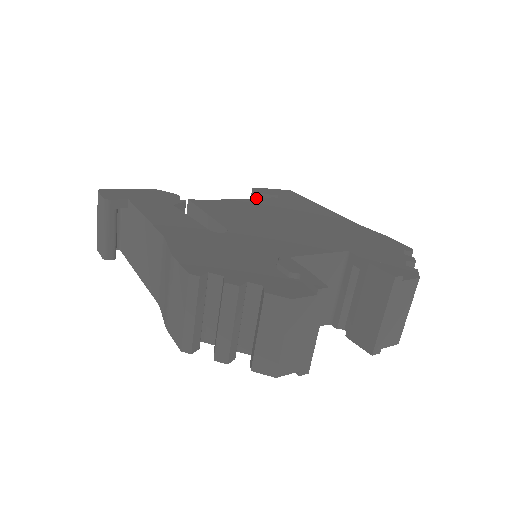
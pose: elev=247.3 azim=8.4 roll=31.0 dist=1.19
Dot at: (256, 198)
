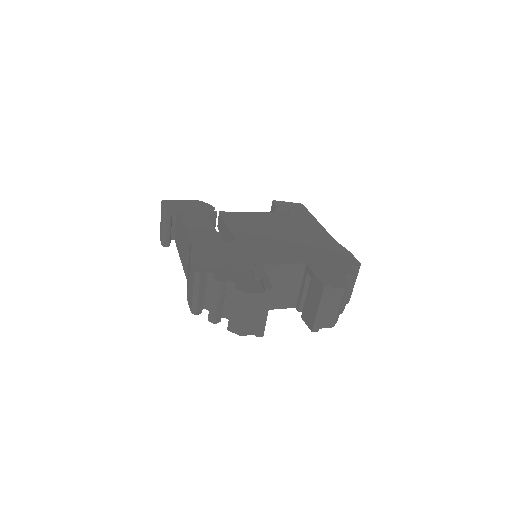
Dot at: (274, 209)
